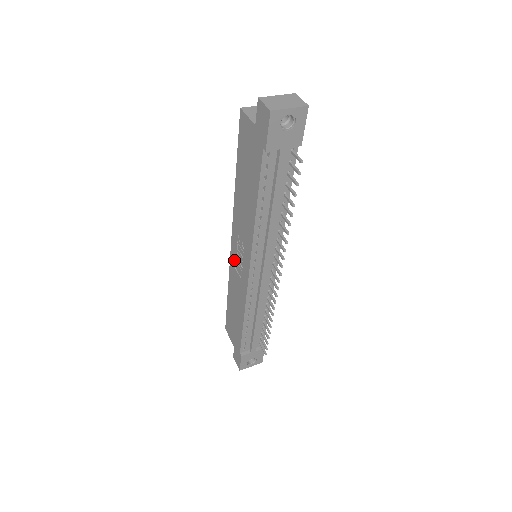
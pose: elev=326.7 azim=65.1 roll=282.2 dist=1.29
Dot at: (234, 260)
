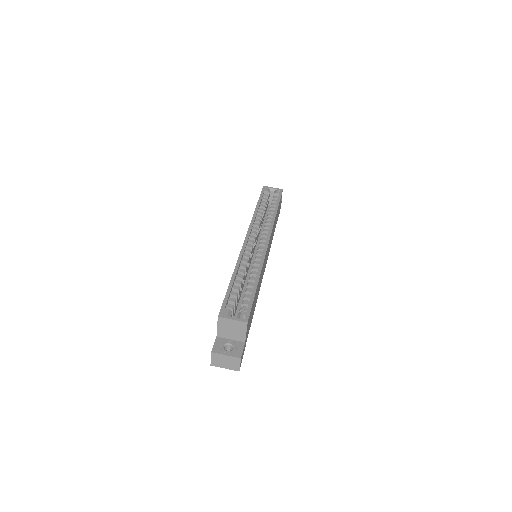
Dot at: occluded
